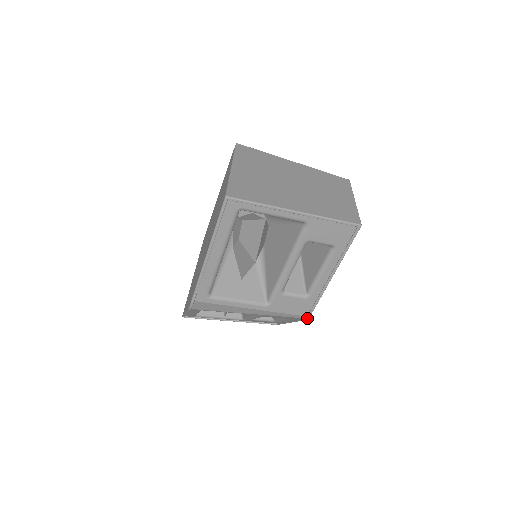
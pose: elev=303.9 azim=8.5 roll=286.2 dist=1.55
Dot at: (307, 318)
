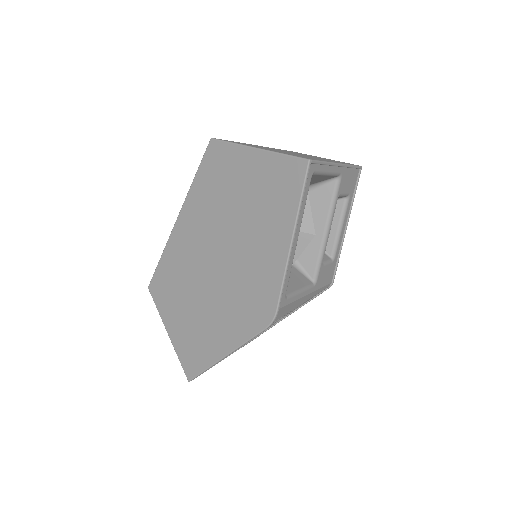
Dot at: (332, 284)
